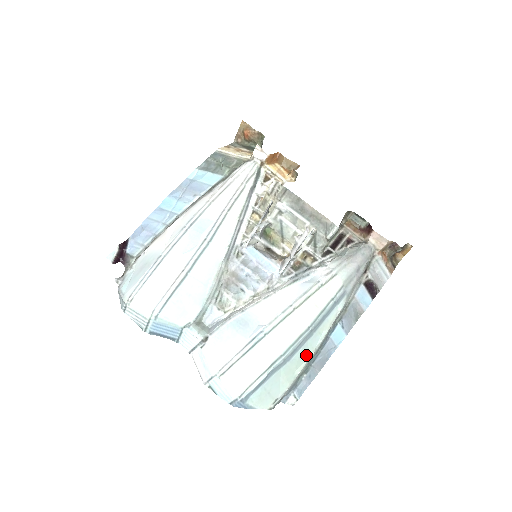
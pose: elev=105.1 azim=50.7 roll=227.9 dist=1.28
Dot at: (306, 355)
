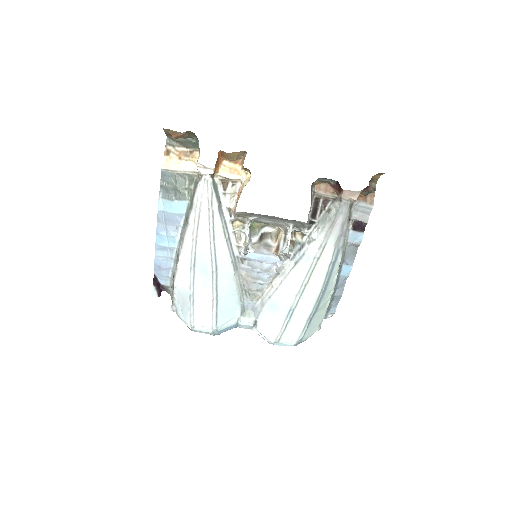
Dot at: (328, 297)
